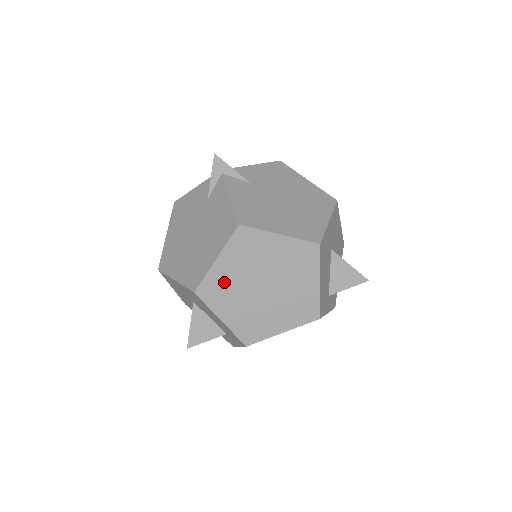
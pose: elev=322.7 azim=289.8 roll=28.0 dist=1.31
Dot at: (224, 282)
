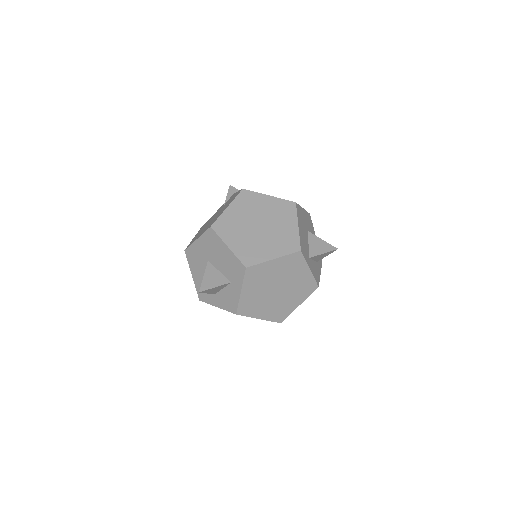
Dot at: (232, 221)
